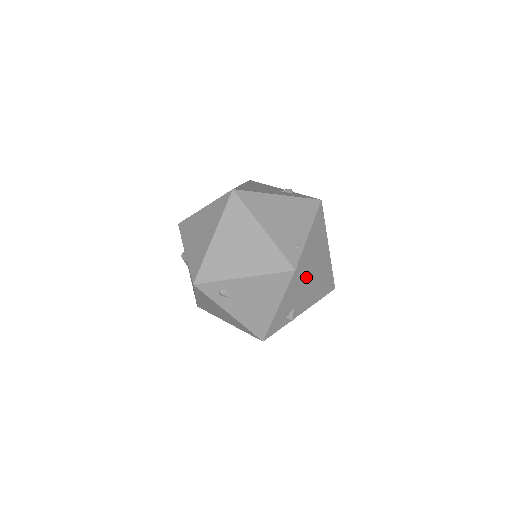
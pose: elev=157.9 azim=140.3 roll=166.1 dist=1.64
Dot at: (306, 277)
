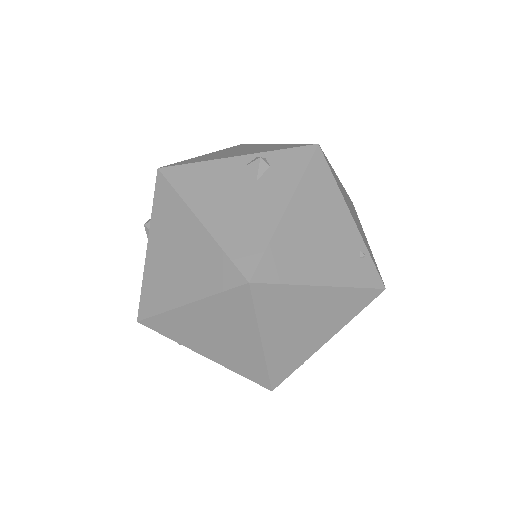
Dot at: occluded
